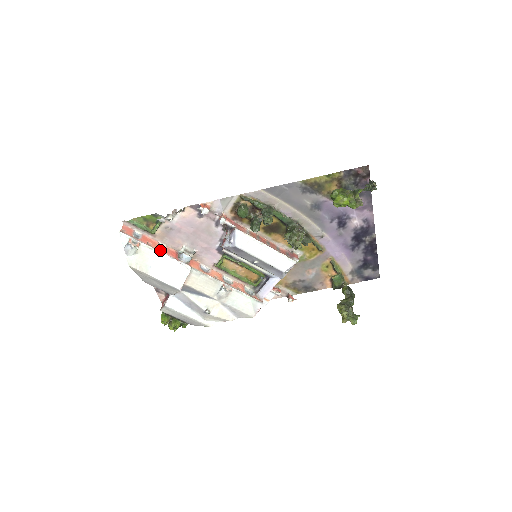
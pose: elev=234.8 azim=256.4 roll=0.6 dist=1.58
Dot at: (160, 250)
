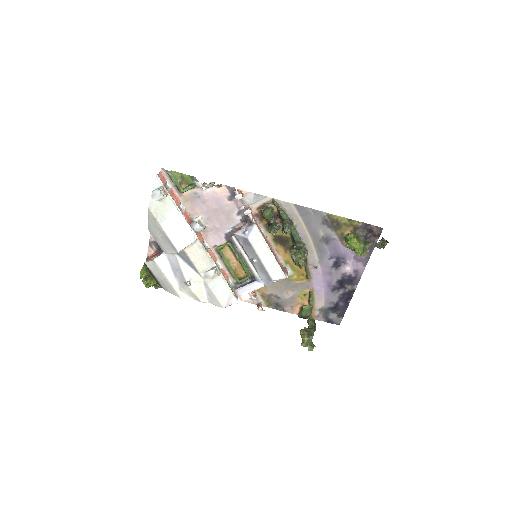
Dot at: (180, 209)
